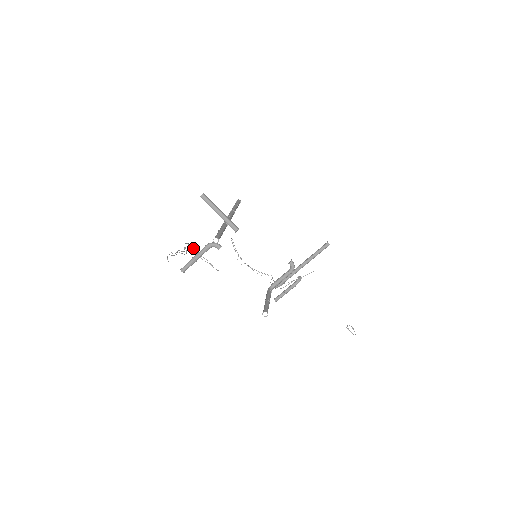
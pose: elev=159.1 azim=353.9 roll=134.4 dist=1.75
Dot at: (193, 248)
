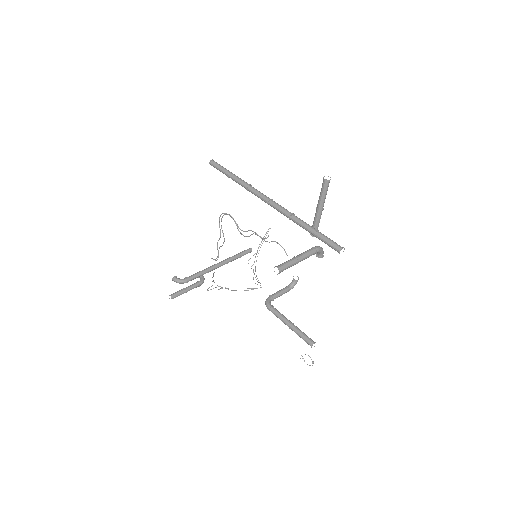
Dot at: (221, 221)
